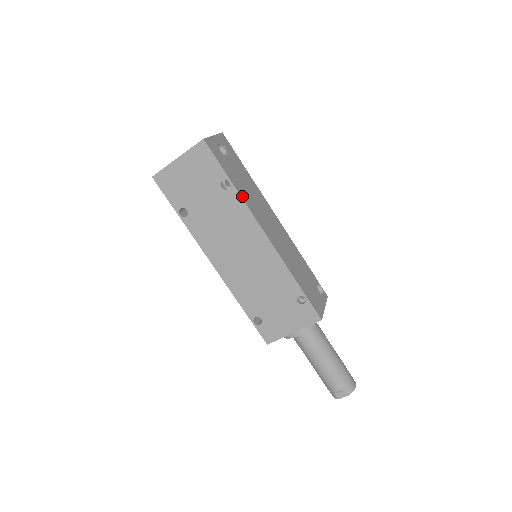
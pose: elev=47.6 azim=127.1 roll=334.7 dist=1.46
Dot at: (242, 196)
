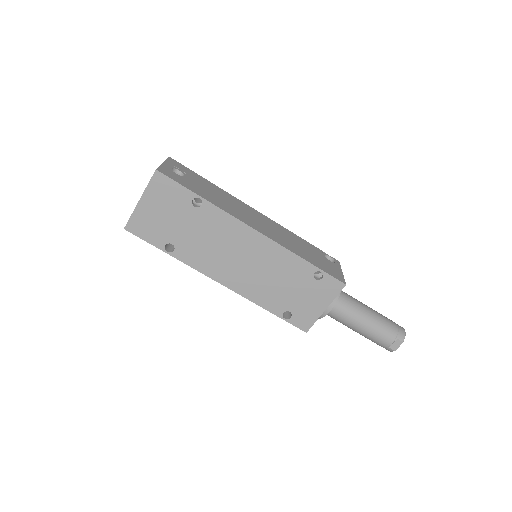
Dot at: (217, 206)
